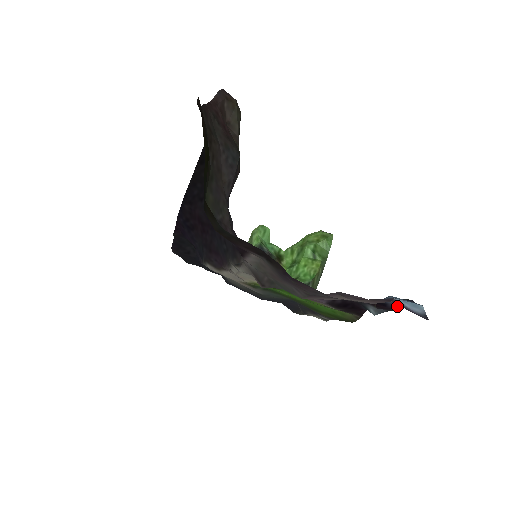
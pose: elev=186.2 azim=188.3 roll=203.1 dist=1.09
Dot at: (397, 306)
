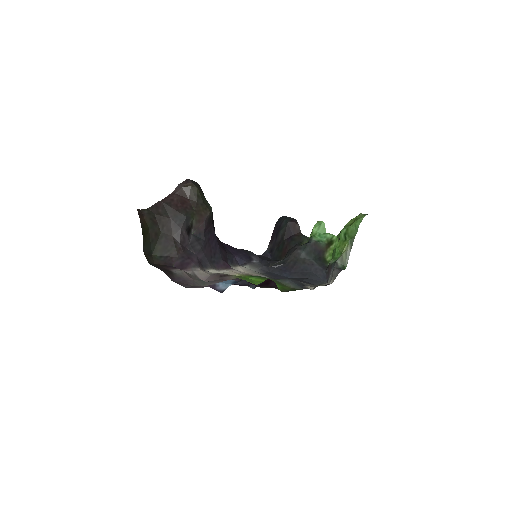
Dot at: (245, 284)
